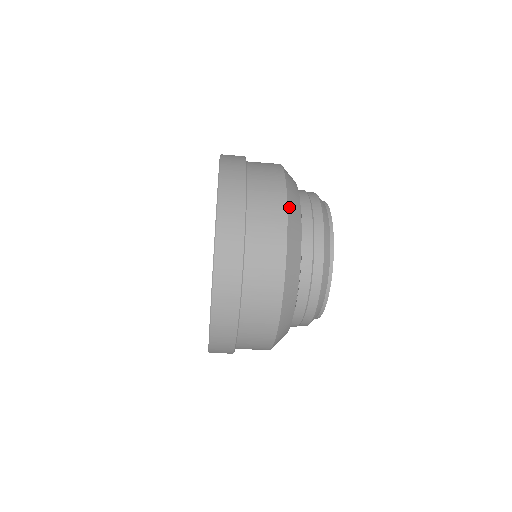
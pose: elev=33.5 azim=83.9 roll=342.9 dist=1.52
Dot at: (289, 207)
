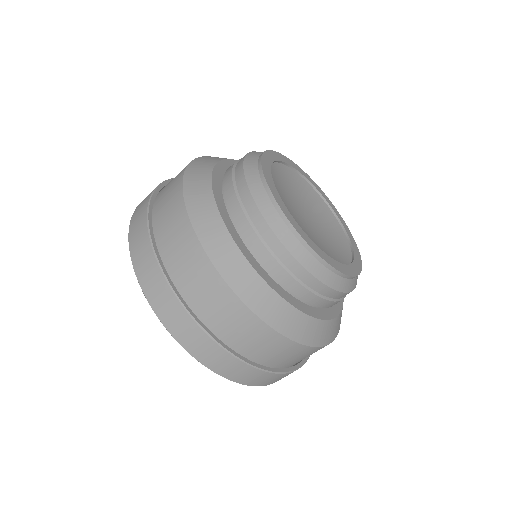
Dot at: (204, 157)
